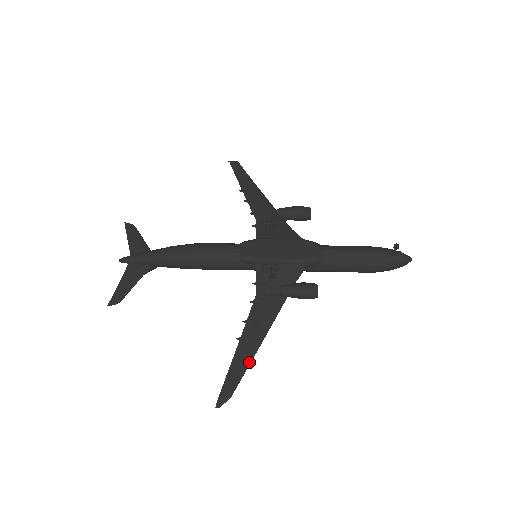
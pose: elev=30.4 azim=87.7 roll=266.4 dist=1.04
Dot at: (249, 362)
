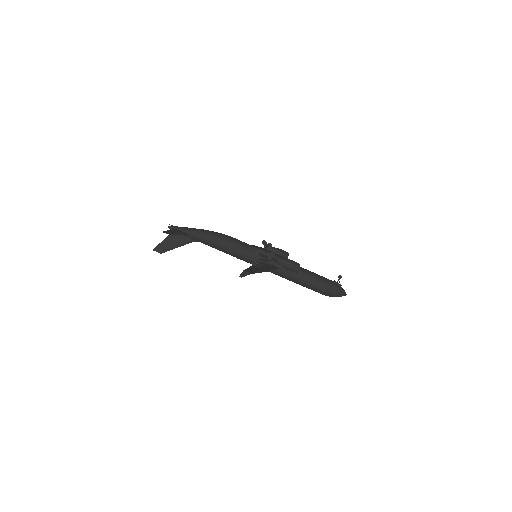
Dot at: (260, 271)
